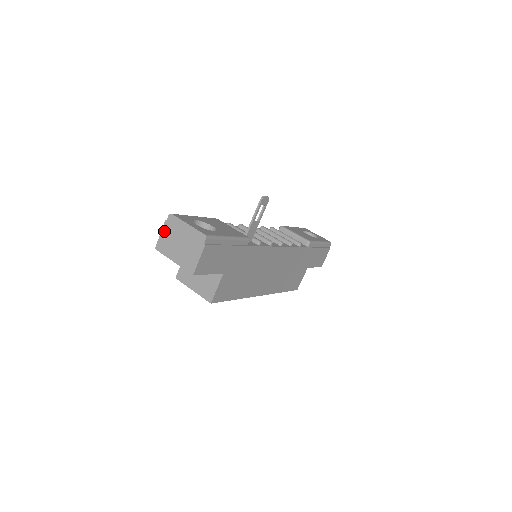
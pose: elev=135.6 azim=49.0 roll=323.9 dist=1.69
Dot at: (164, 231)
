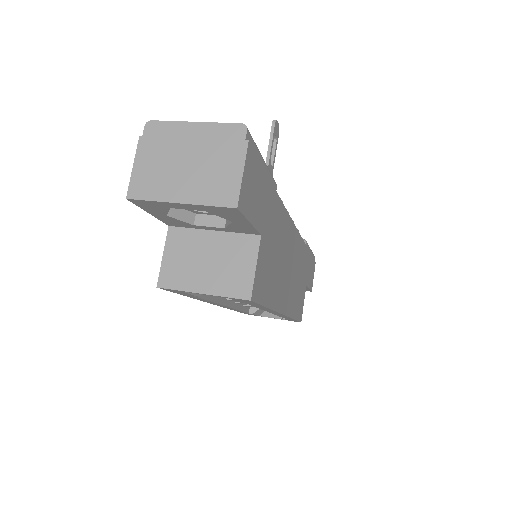
Dot at: (141, 157)
